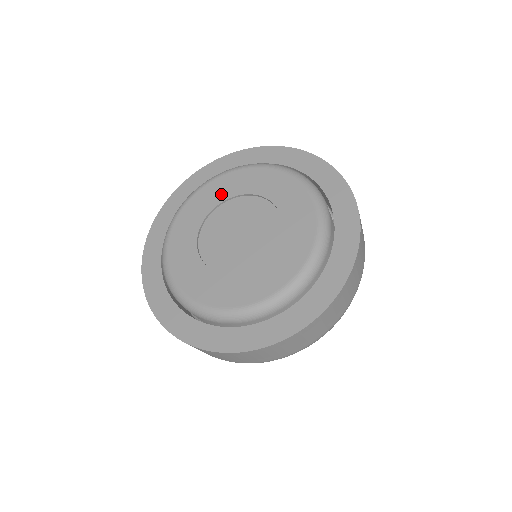
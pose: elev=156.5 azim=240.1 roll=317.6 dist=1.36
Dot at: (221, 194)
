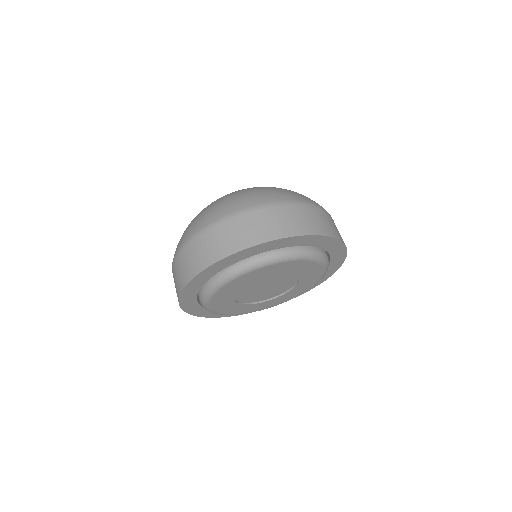
Dot at: (236, 289)
